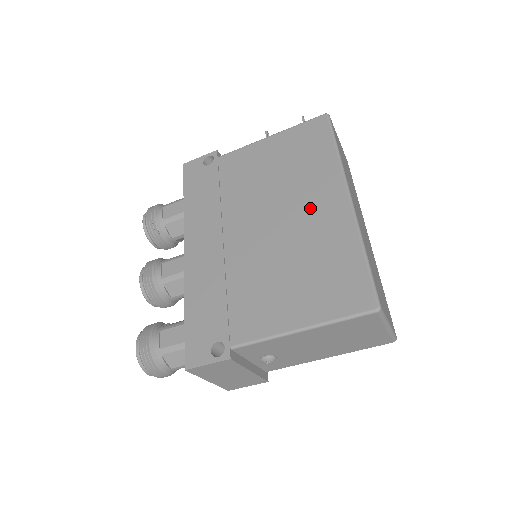
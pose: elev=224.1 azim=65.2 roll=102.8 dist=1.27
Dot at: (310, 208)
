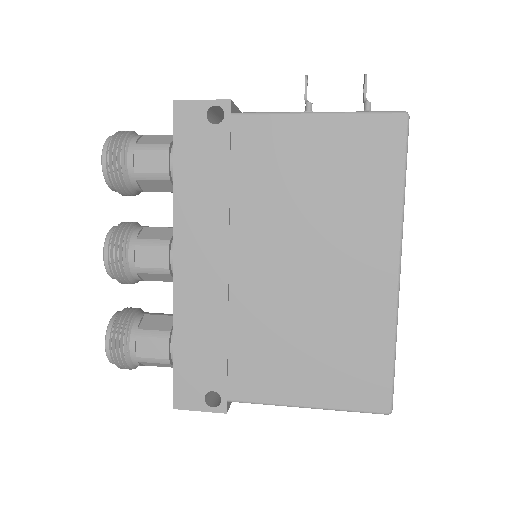
Dot at: (348, 266)
